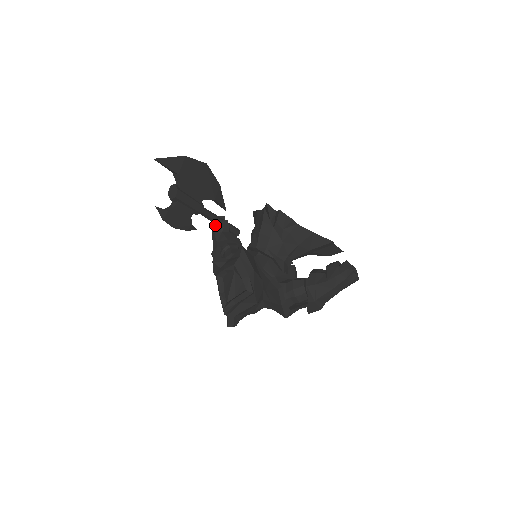
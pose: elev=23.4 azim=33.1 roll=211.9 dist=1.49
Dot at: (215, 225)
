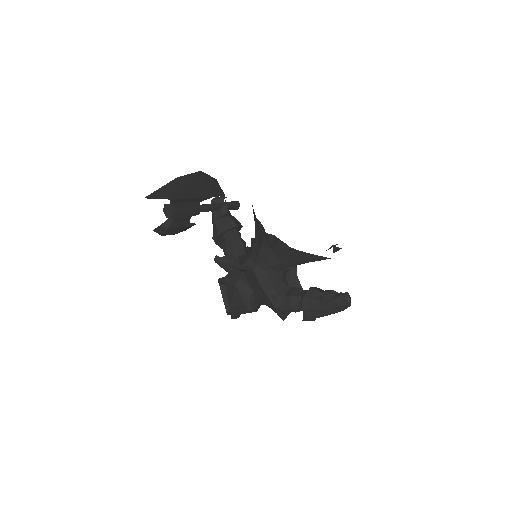
Dot at: occluded
